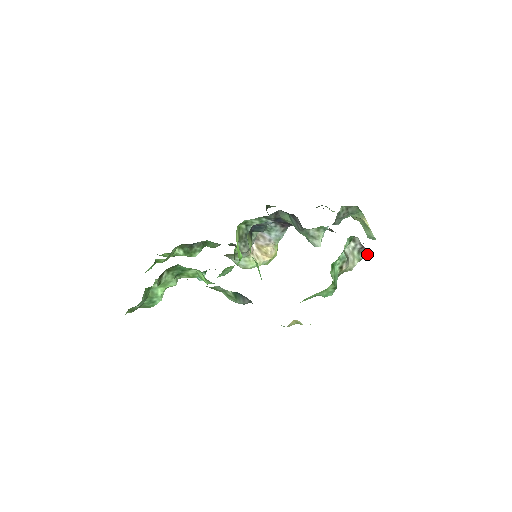
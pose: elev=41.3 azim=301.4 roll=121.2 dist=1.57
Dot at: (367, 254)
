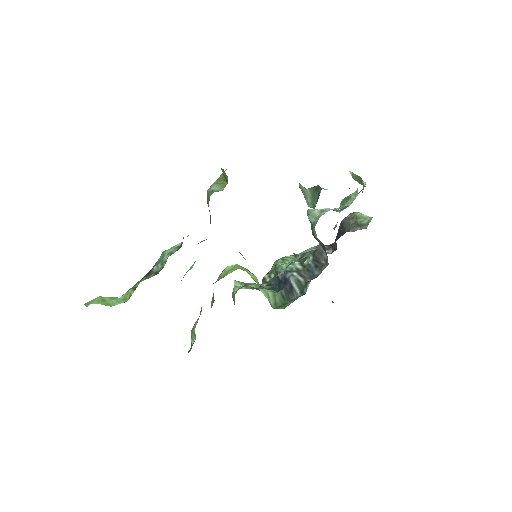
Dot at: occluded
